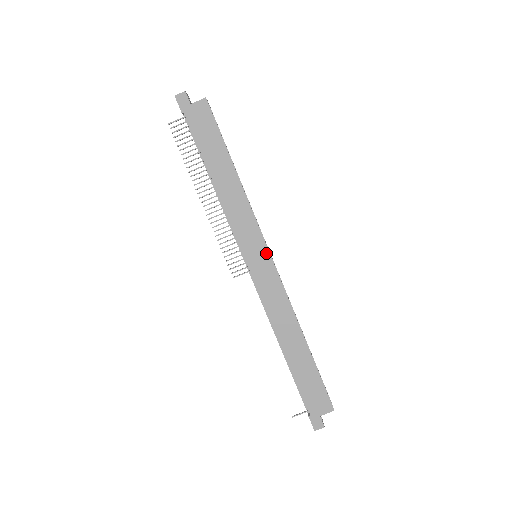
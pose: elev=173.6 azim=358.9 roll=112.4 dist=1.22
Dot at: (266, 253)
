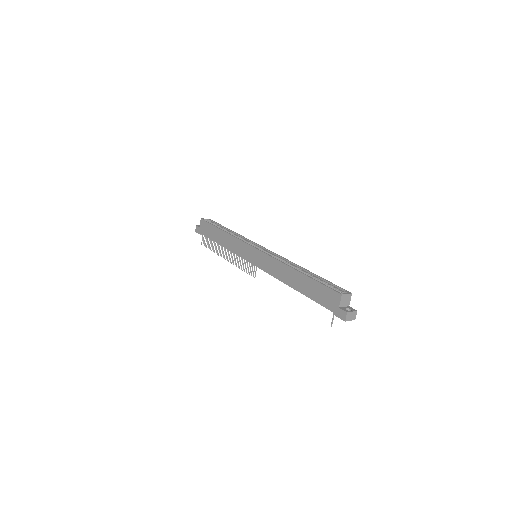
Dot at: (253, 249)
